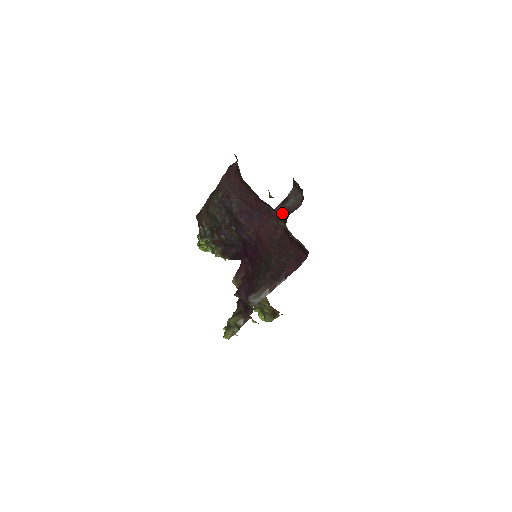
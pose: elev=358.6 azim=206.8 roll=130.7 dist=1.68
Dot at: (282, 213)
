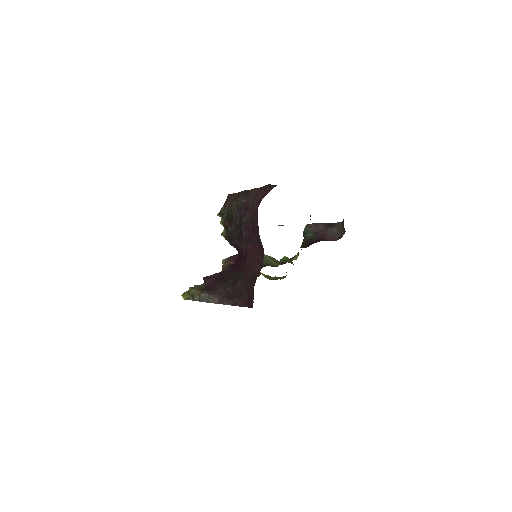
Dot at: (320, 232)
